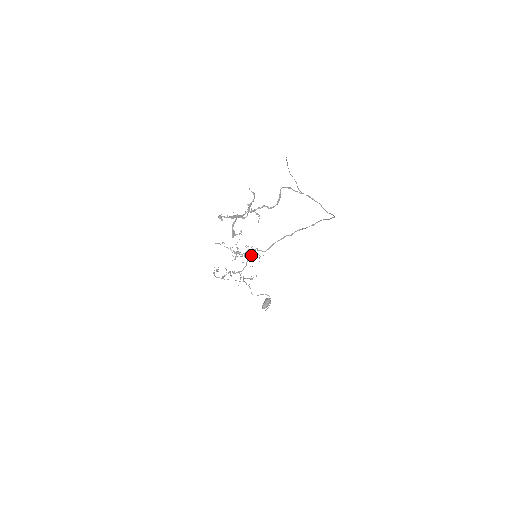
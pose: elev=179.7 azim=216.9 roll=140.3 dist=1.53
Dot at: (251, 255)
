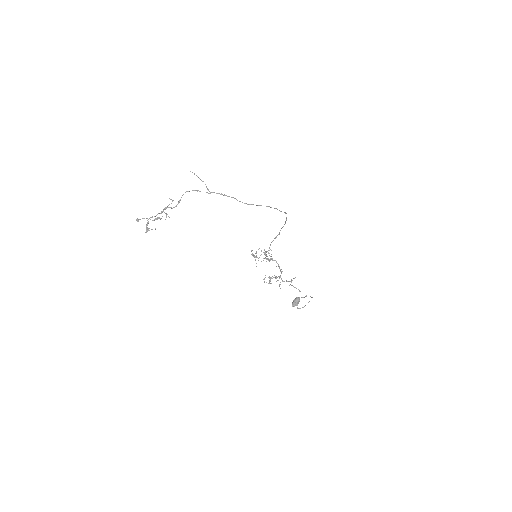
Dot at: (267, 258)
